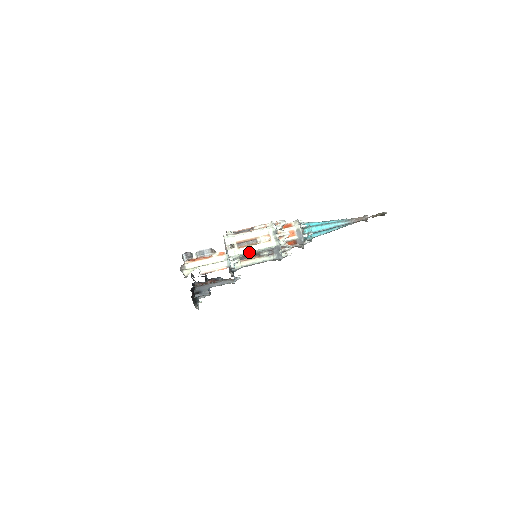
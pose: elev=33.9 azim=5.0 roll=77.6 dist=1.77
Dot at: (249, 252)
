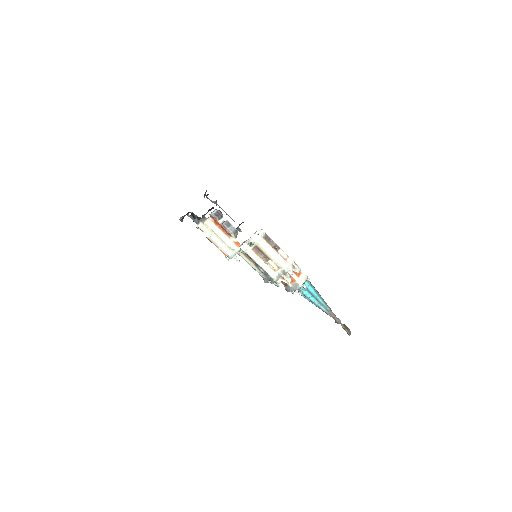
Dot at: (254, 260)
